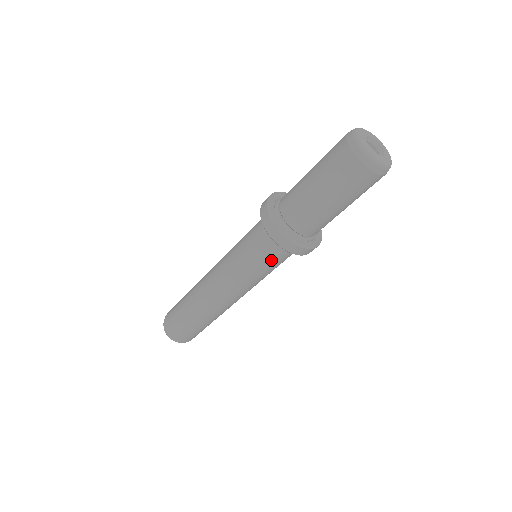
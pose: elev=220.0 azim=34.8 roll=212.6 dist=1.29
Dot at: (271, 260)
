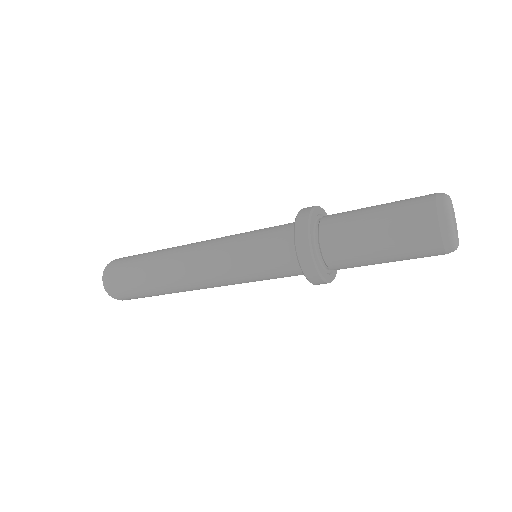
Dot at: (274, 268)
